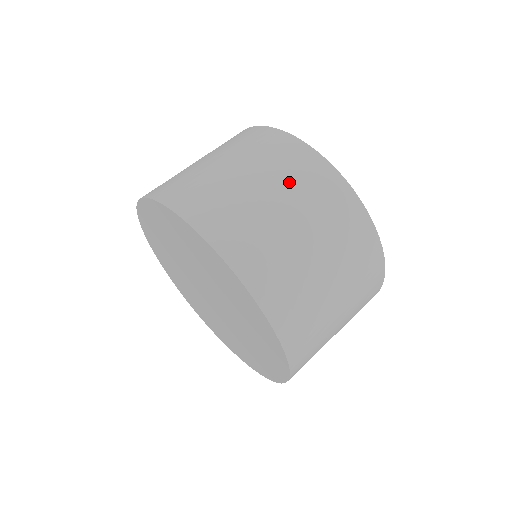
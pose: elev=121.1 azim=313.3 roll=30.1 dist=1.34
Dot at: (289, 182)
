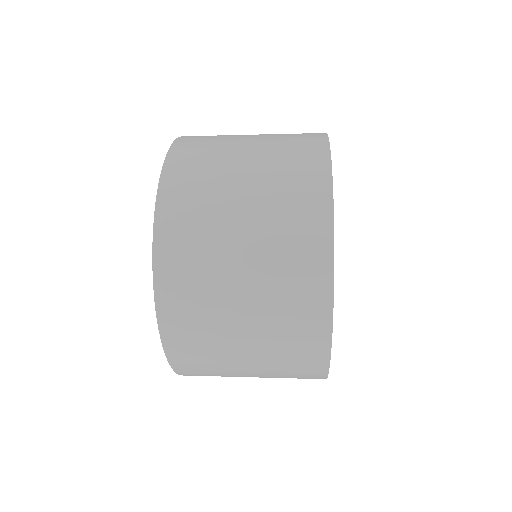
Dot at: (276, 155)
